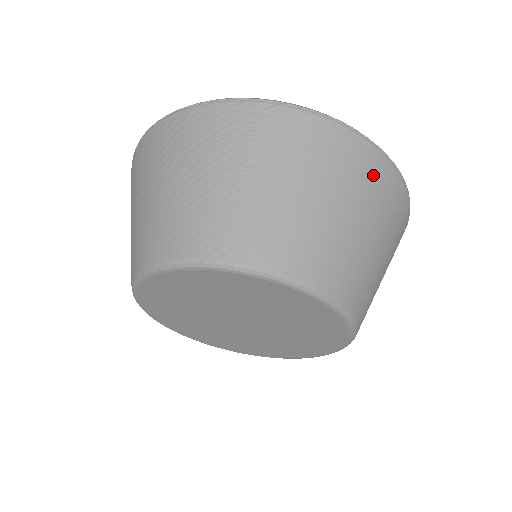
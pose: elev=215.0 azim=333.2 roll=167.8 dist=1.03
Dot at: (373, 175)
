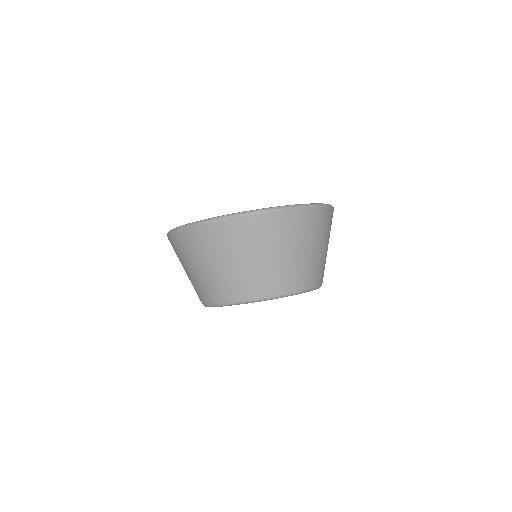
Dot at: (256, 229)
